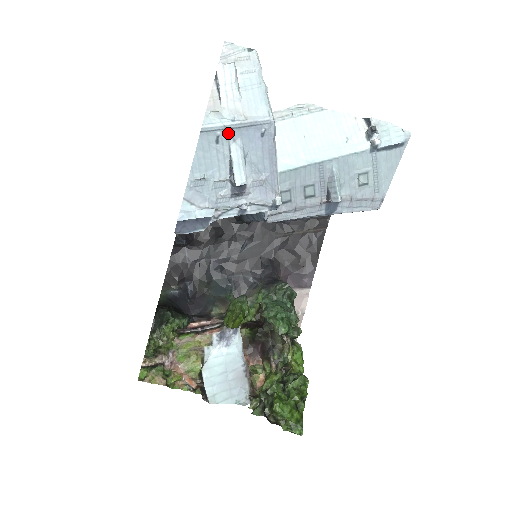
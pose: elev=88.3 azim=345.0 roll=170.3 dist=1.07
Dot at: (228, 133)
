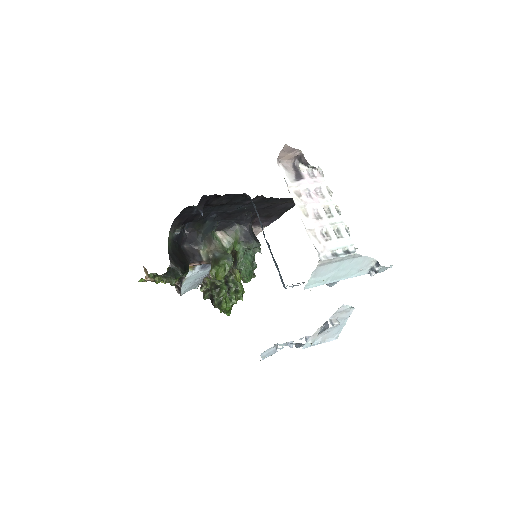
Dot at: occluded
